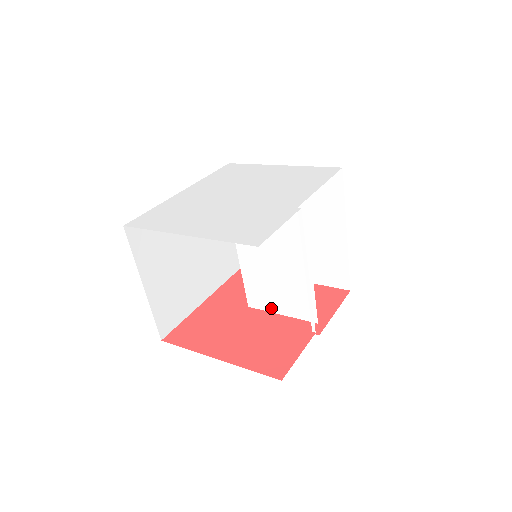
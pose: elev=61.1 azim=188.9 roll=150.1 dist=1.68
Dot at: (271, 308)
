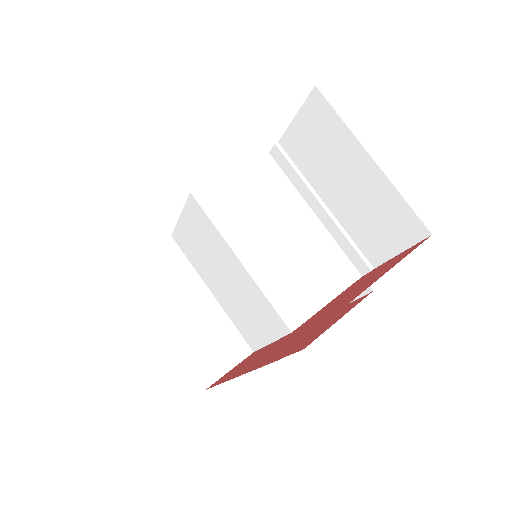
Dot at: (314, 305)
